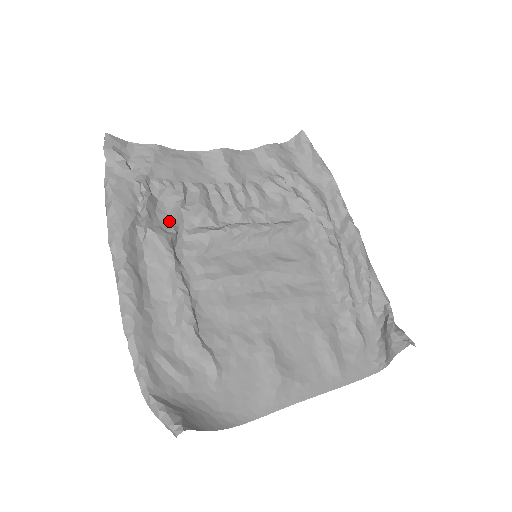
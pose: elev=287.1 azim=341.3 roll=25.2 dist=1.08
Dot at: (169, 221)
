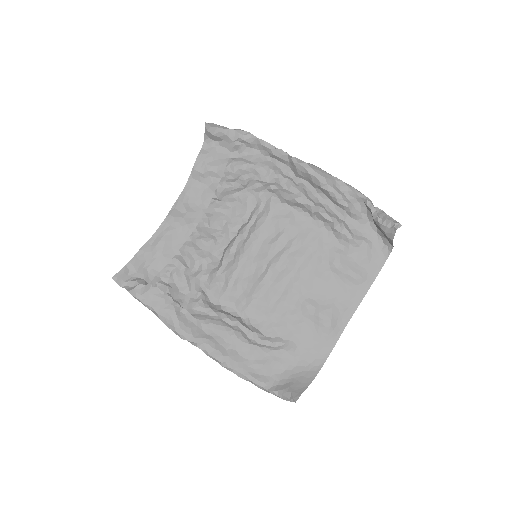
Dot at: (192, 290)
